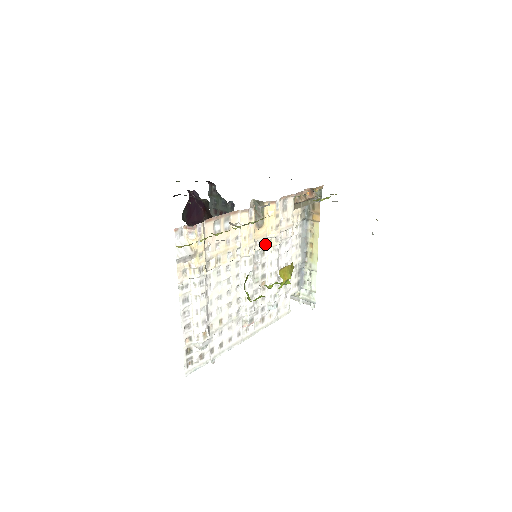
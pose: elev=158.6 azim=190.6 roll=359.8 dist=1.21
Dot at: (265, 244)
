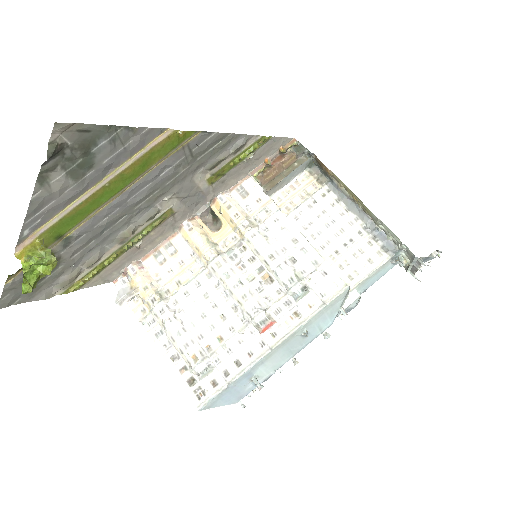
Dot at: (237, 239)
